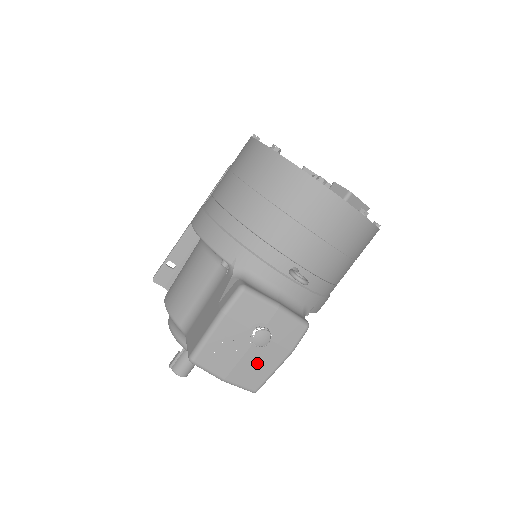
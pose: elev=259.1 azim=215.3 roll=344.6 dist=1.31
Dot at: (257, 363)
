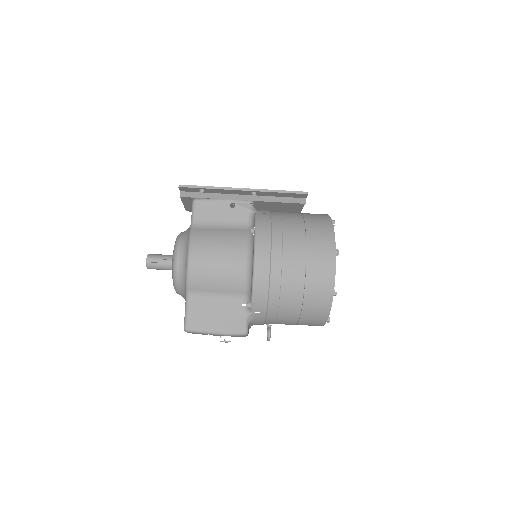
Dot at: occluded
